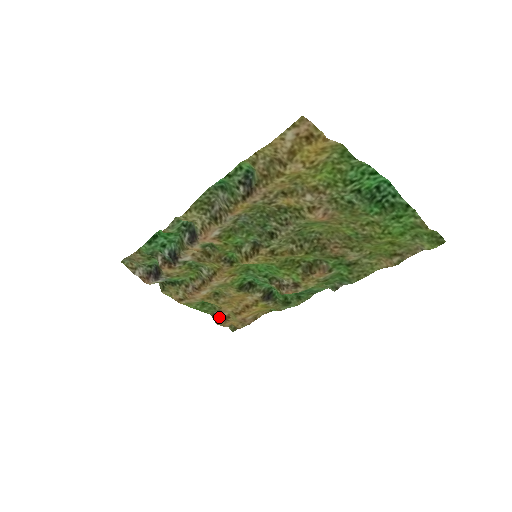
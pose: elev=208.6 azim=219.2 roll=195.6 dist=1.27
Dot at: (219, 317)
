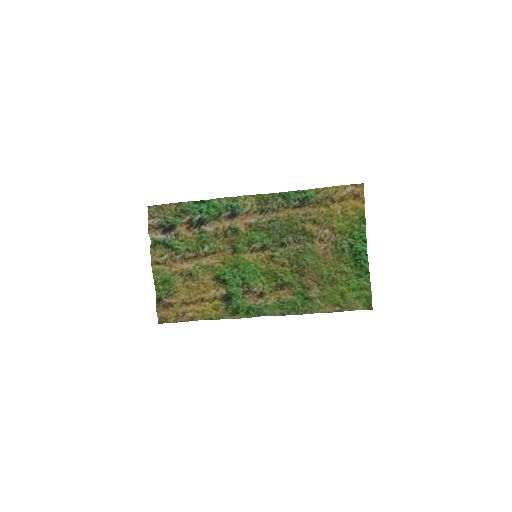
Dot at: (164, 301)
